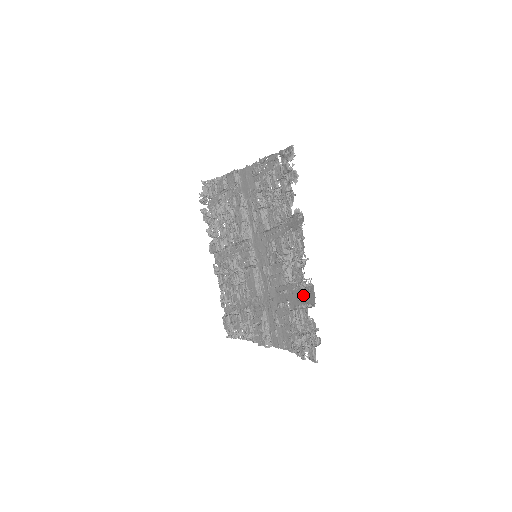
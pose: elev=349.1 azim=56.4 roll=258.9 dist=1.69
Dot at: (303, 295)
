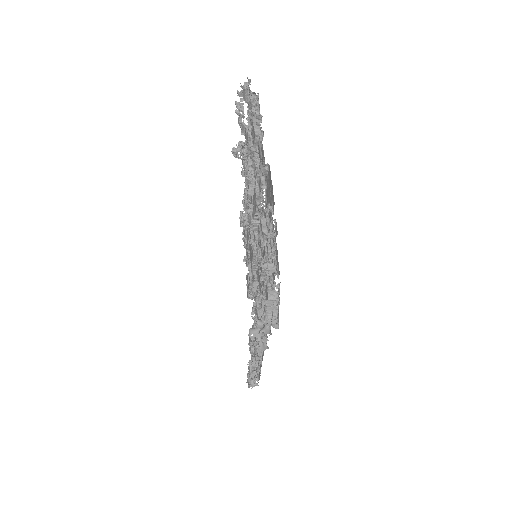
Dot at: occluded
